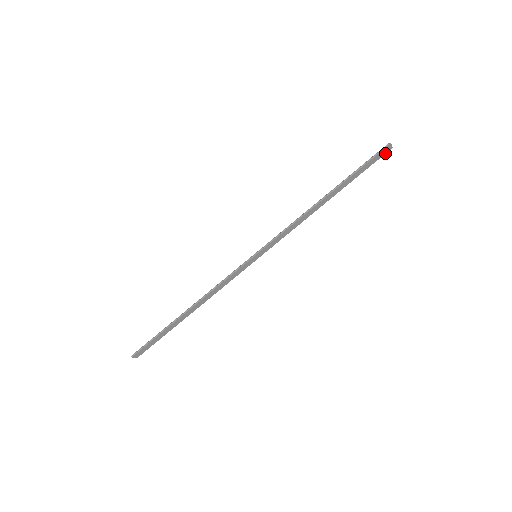
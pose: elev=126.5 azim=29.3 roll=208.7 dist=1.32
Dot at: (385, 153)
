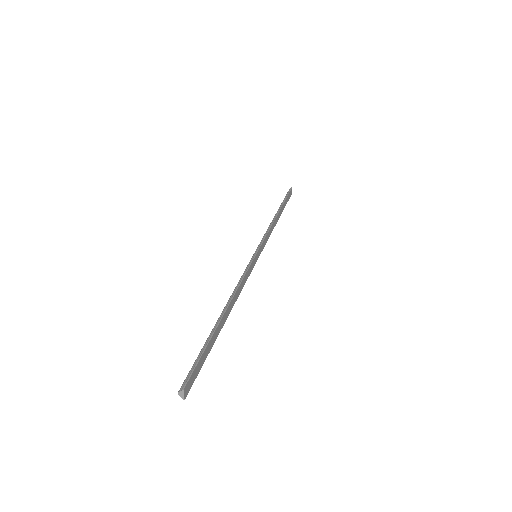
Dot at: (290, 196)
